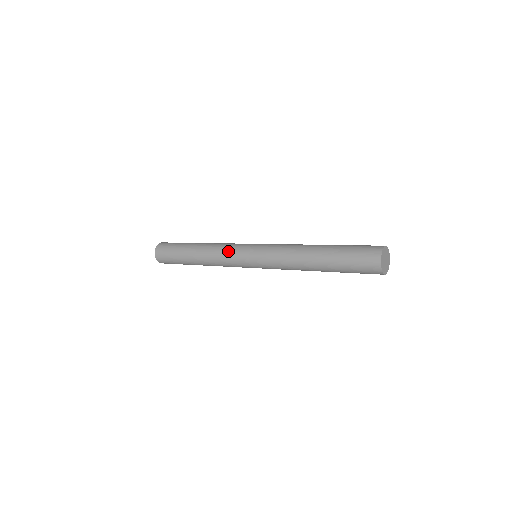
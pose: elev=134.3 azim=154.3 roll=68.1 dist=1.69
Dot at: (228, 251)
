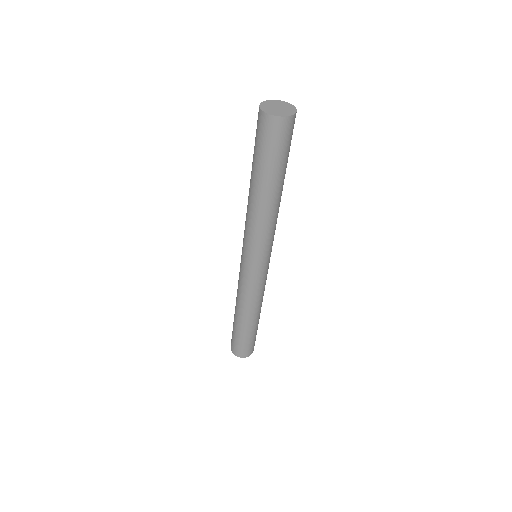
Dot at: occluded
